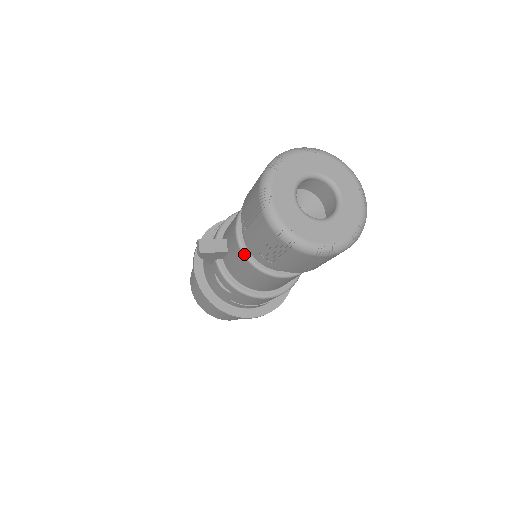
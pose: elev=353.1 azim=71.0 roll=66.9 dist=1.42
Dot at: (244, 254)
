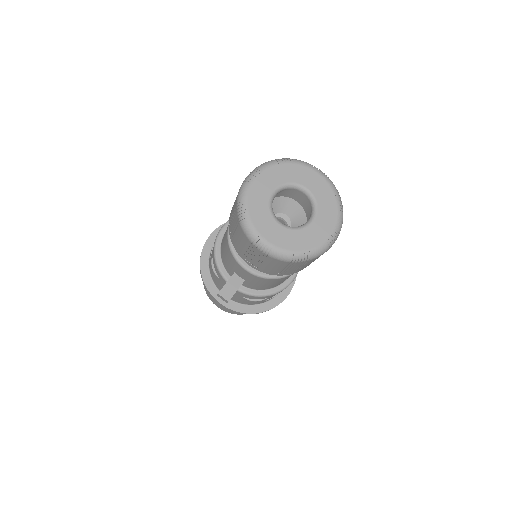
Dot at: (263, 277)
